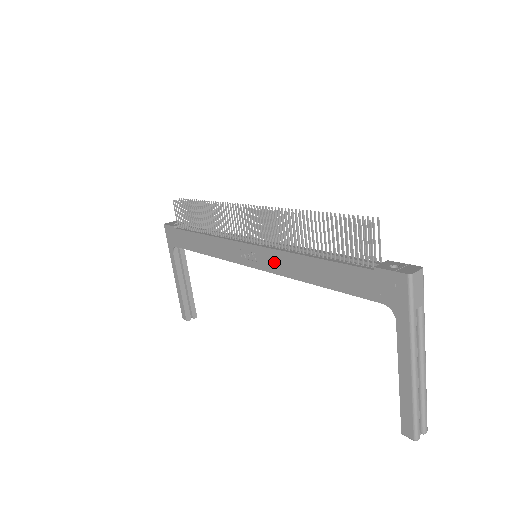
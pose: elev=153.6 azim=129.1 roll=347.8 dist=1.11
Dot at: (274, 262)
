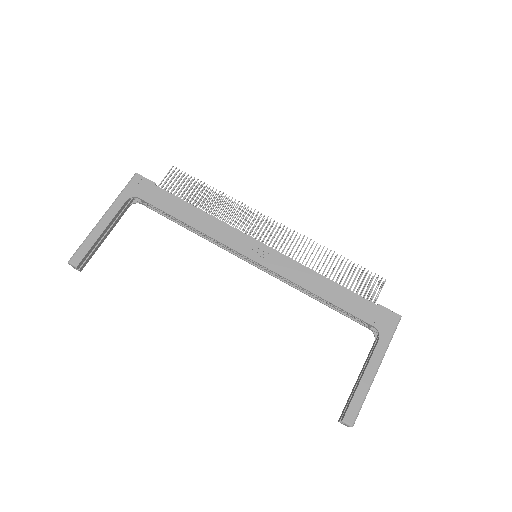
Dot at: (286, 267)
